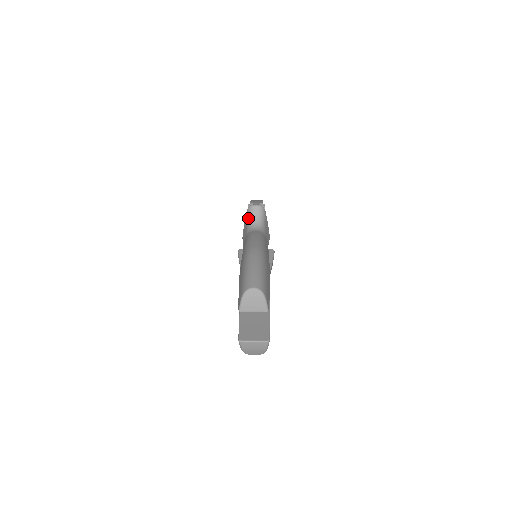
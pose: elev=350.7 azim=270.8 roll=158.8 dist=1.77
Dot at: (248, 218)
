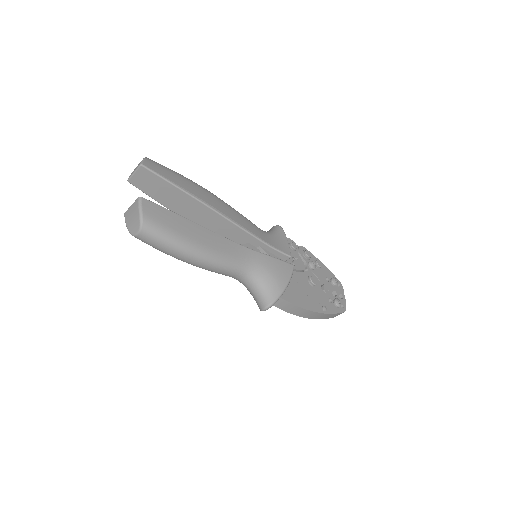
Dot at: occluded
